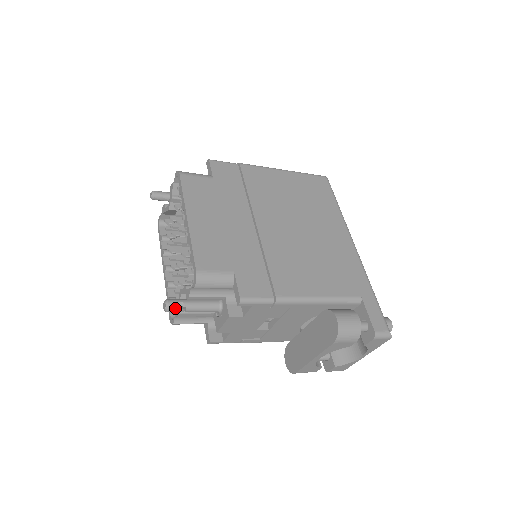
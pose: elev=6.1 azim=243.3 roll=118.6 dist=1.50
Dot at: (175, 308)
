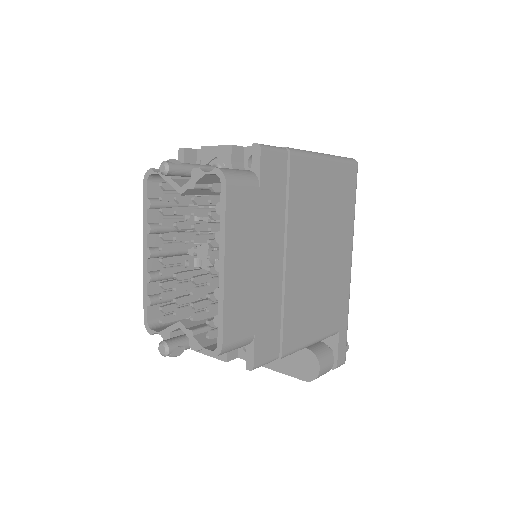
Dot at: (174, 355)
